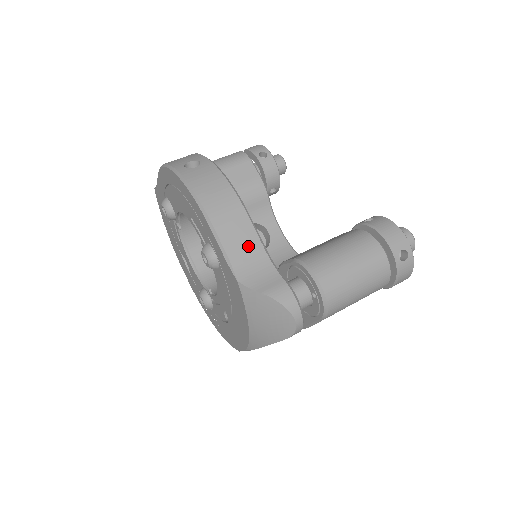
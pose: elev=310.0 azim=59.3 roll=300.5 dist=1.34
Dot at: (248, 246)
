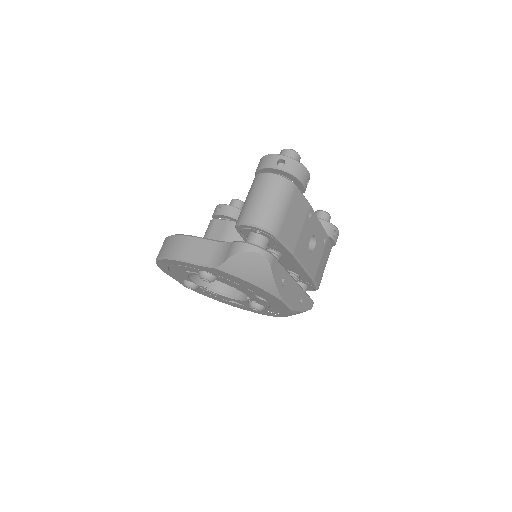
Dot at: (206, 249)
